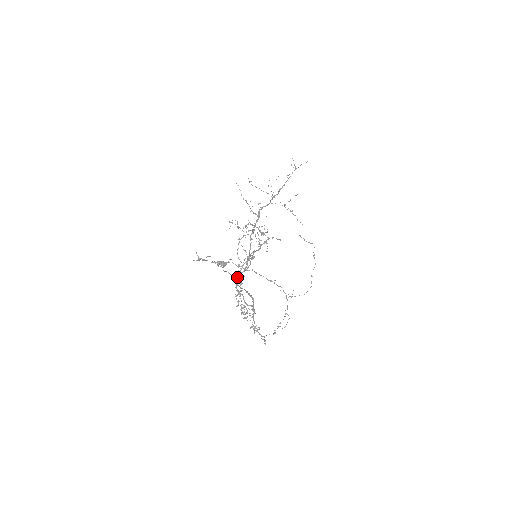
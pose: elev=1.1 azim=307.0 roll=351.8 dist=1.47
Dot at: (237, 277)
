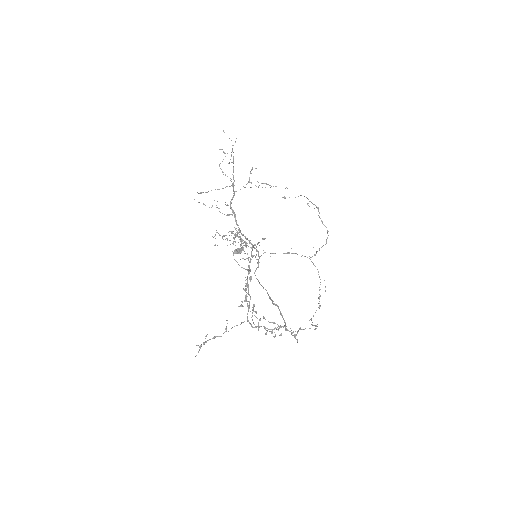
Dot at: occluded
